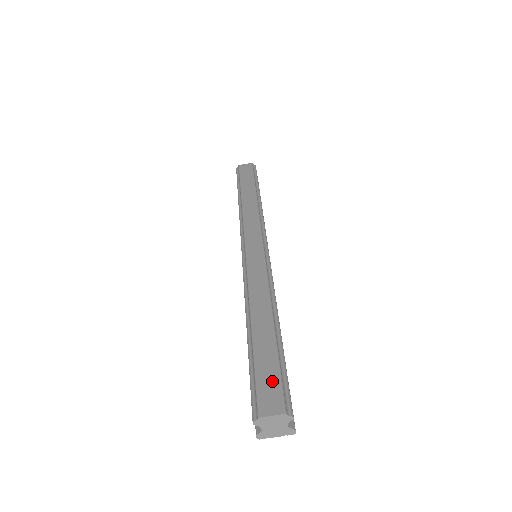
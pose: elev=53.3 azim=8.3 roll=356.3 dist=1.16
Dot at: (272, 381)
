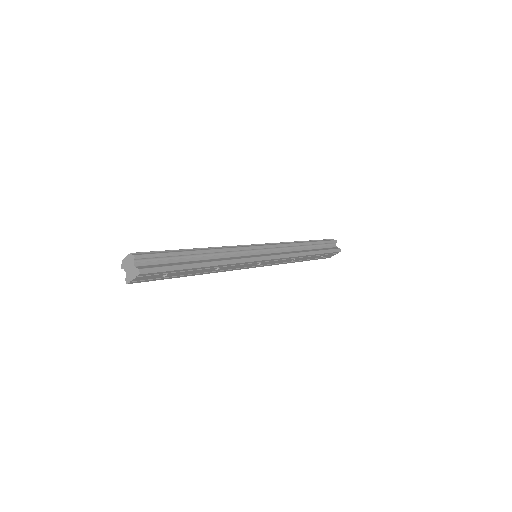
Dot at: occluded
